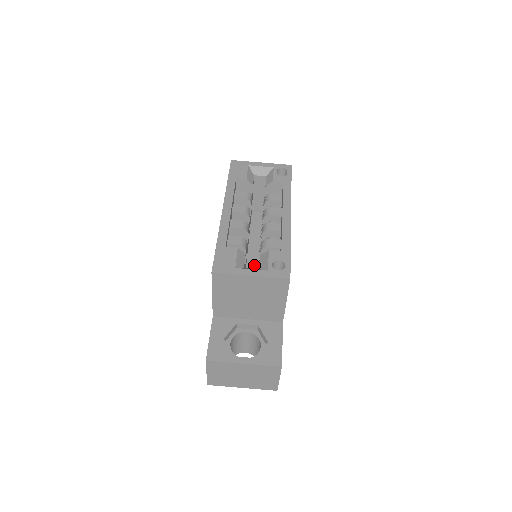
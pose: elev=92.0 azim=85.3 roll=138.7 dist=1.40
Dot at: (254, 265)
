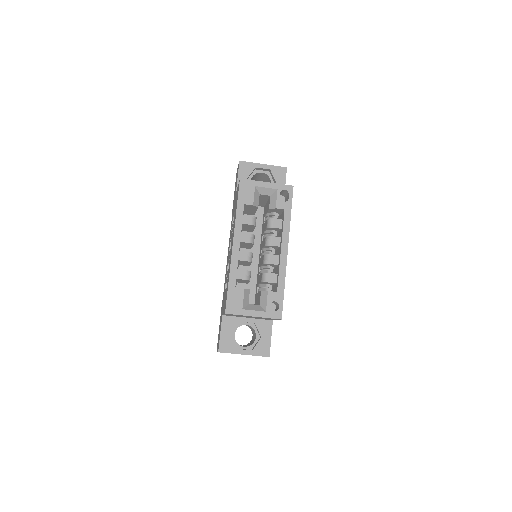
Dot at: (254, 268)
